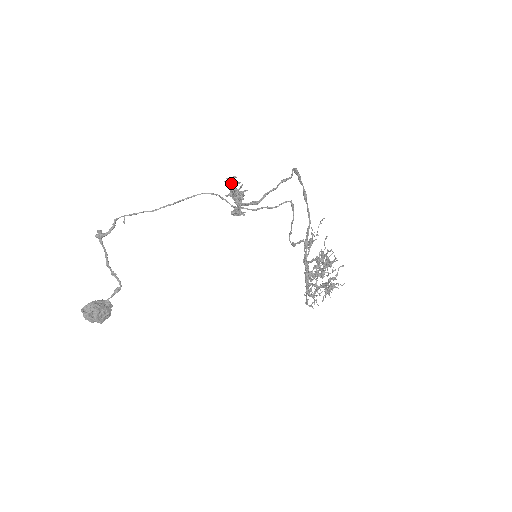
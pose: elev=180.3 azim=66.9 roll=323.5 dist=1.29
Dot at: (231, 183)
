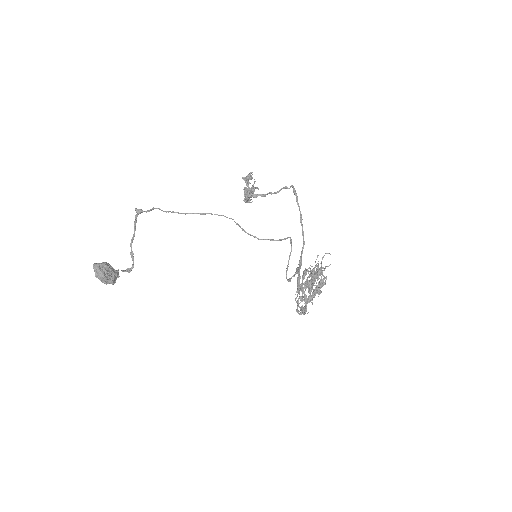
Dot at: occluded
